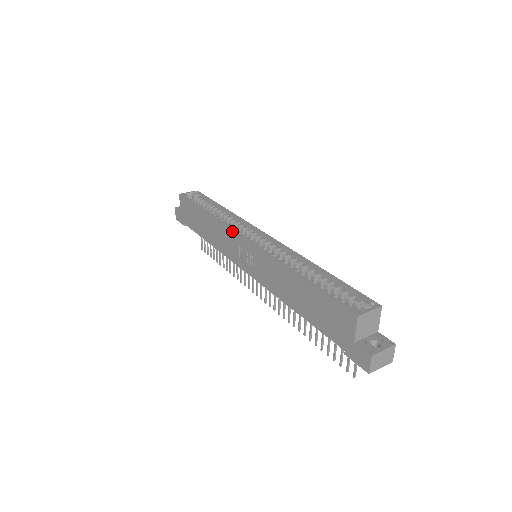
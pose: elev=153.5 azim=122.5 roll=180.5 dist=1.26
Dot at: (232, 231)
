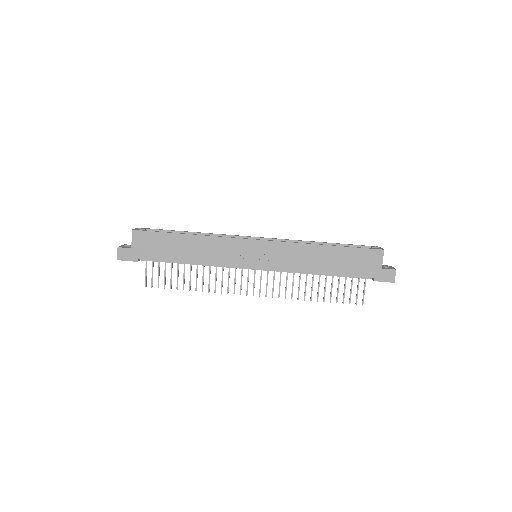
Dot at: (238, 239)
